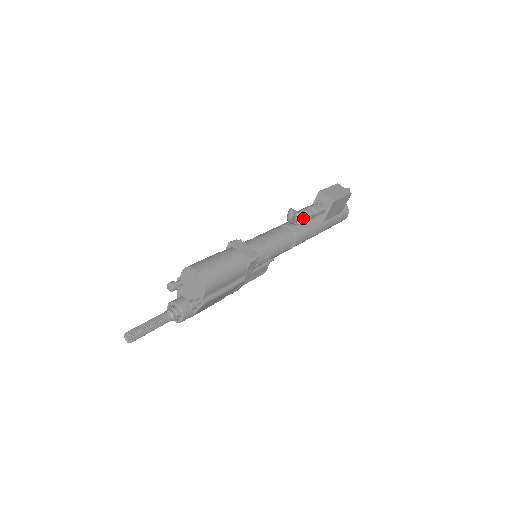
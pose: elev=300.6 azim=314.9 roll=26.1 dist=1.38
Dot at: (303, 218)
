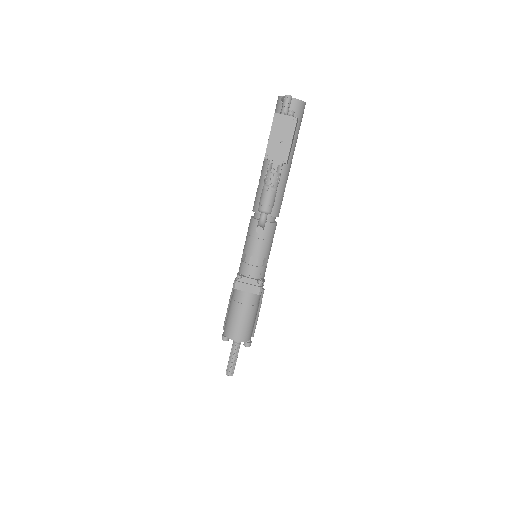
Dot at: (270, 210)
